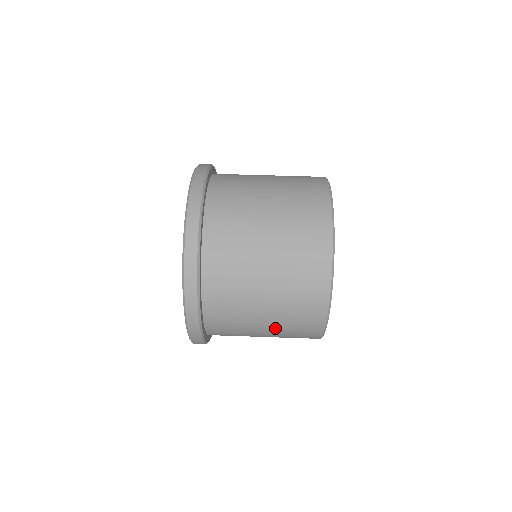
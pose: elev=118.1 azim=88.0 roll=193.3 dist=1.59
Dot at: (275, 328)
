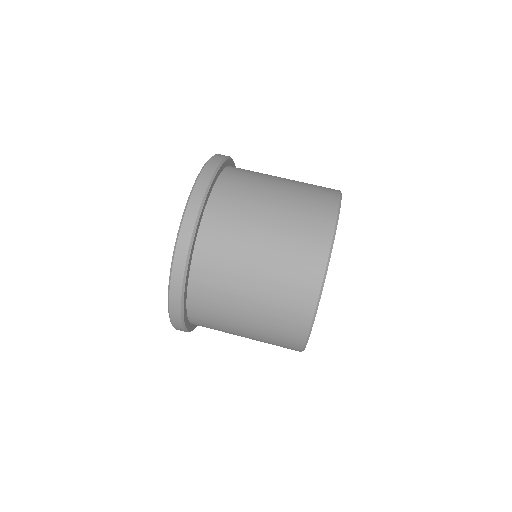
Dot at: (255, 339)
